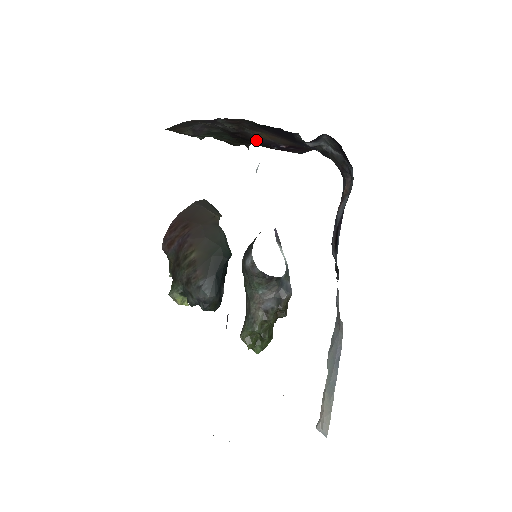
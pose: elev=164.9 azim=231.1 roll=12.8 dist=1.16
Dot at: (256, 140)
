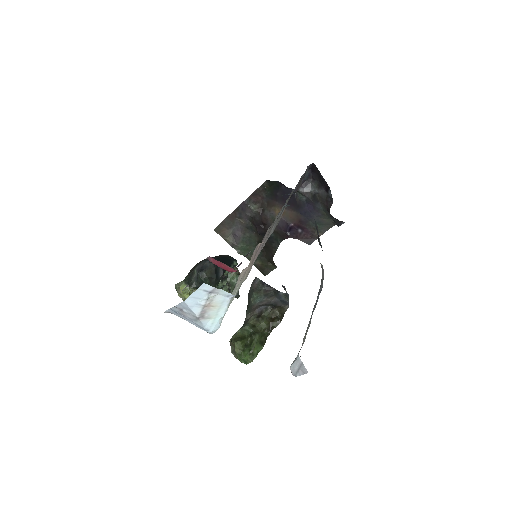
Dot at: occluded
